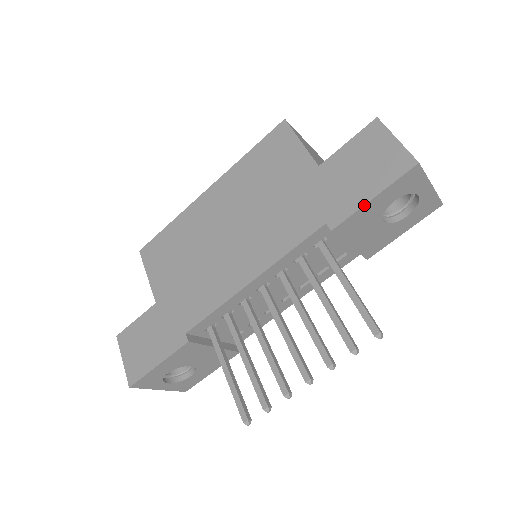
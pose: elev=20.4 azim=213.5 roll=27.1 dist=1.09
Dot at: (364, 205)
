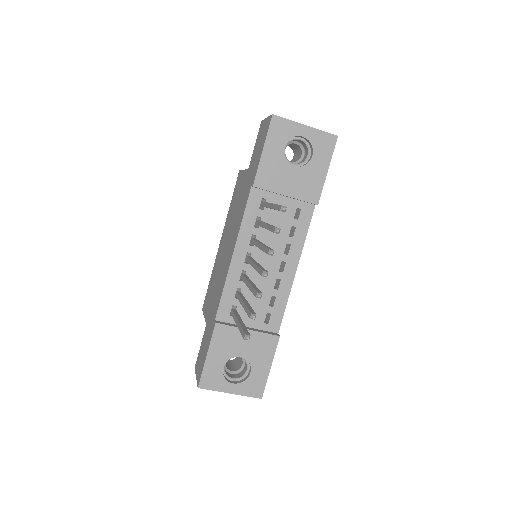
Dot at: (260, 158)
